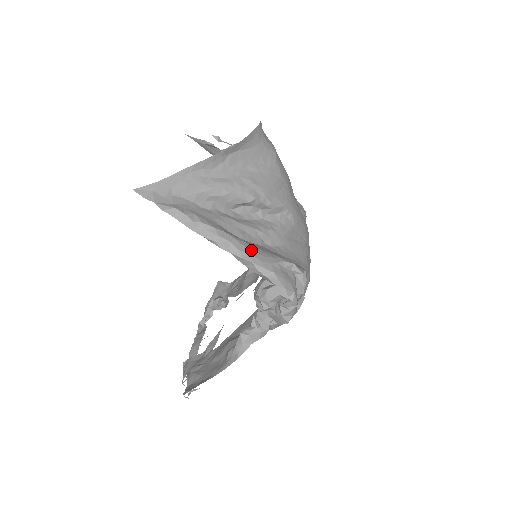
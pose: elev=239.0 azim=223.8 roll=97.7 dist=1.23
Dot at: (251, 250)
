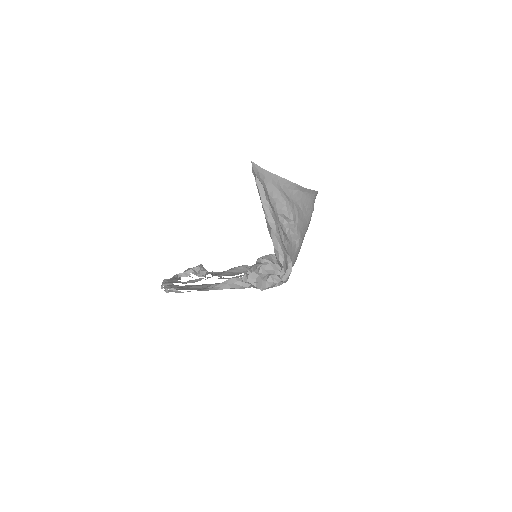
Dot at: (280, 236)
